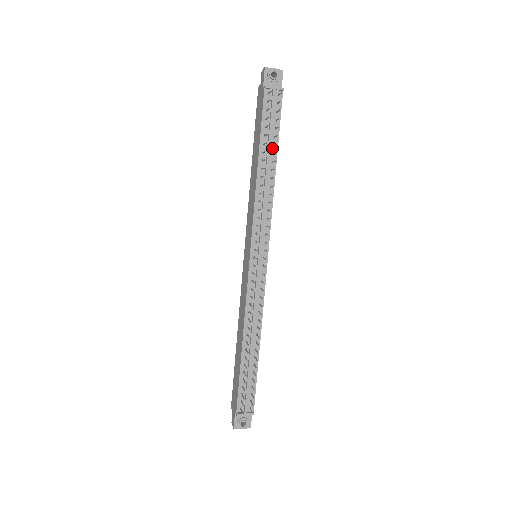
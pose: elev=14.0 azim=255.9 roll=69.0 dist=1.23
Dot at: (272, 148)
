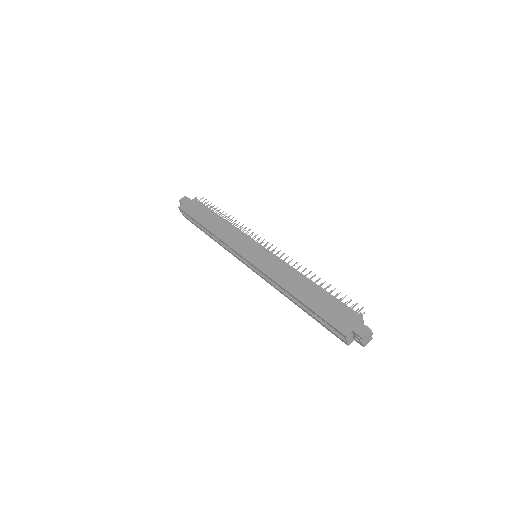
Dot at: occluded
